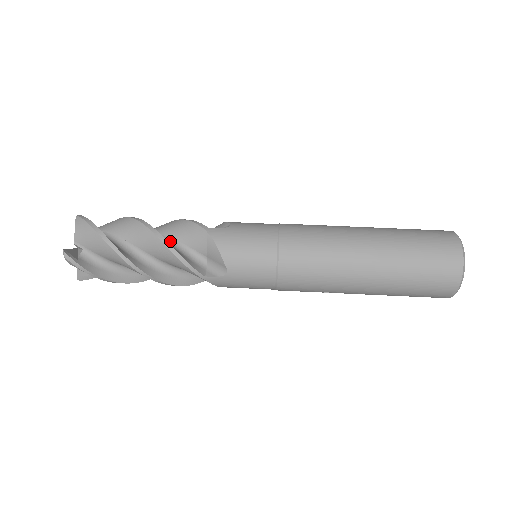
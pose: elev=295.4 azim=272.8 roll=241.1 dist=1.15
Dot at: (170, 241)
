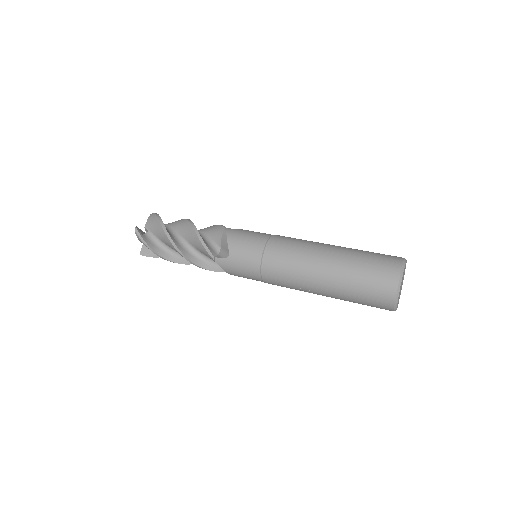
Dot at: (201, 234)
